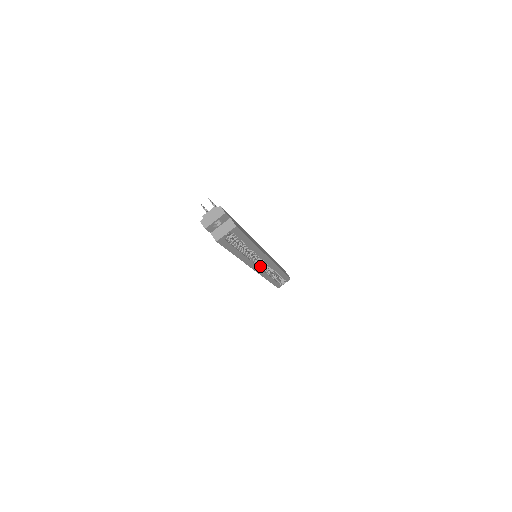
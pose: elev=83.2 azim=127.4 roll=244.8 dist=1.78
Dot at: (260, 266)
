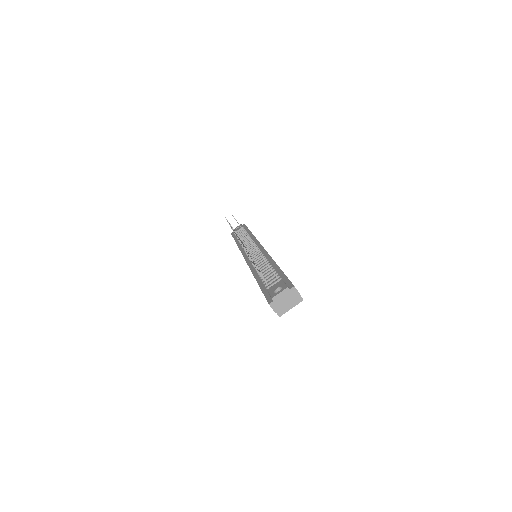
Dot at: occluded
